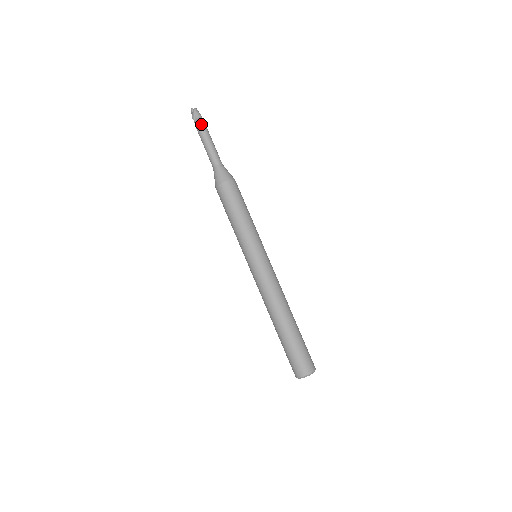
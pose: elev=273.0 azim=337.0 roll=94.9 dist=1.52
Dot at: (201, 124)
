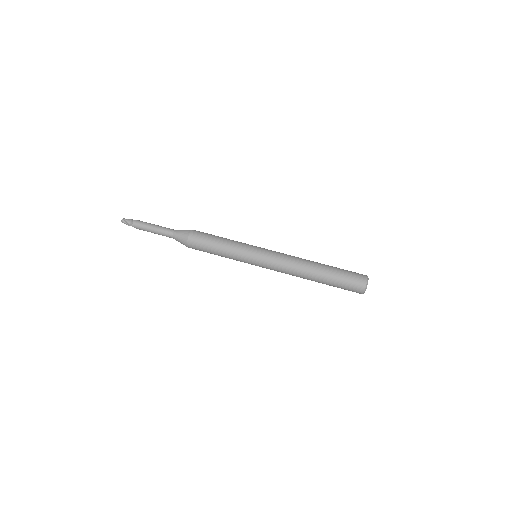
Dot at: (137, 222)
